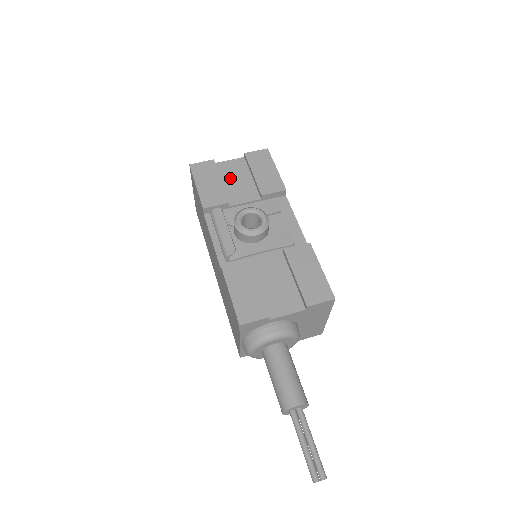
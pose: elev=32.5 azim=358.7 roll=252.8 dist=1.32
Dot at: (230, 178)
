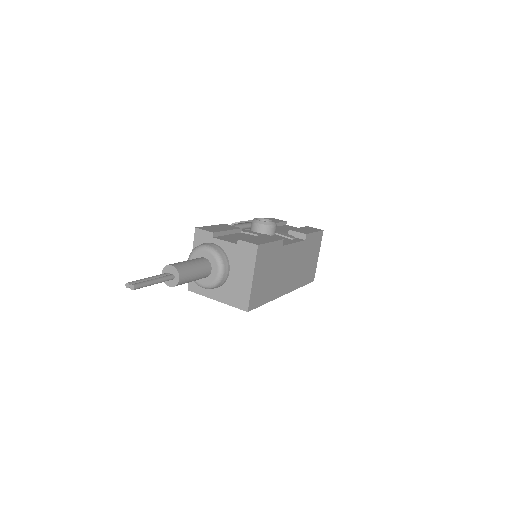
Dot at: (285, 228)
